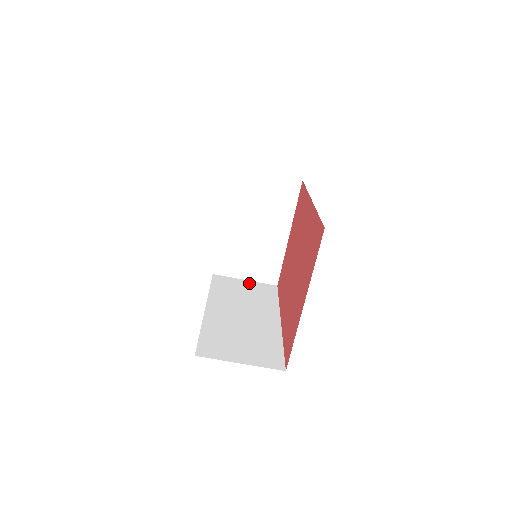
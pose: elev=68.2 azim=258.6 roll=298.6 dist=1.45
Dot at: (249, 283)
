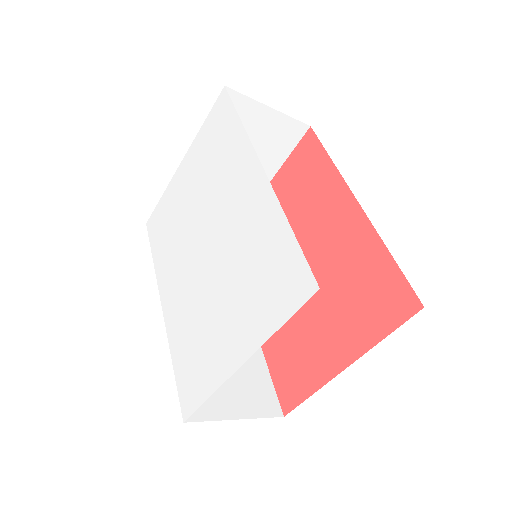
Dot at: occluded
